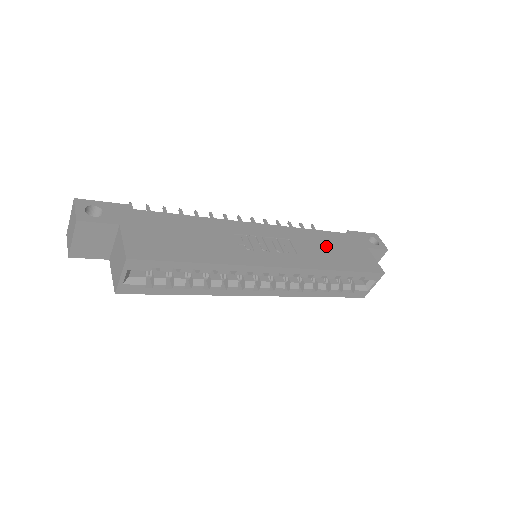
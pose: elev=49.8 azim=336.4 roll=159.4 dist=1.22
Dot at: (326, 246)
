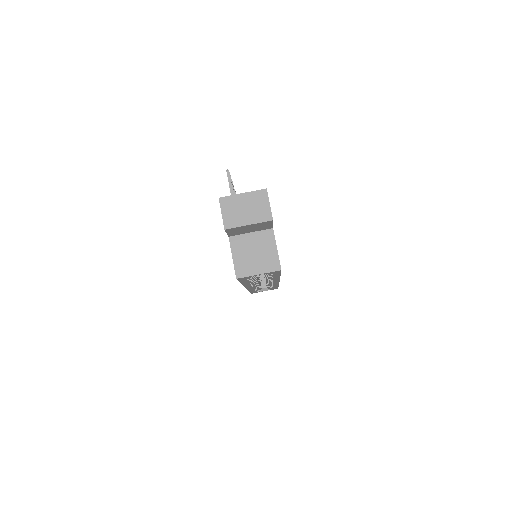
Dot at: occluded
